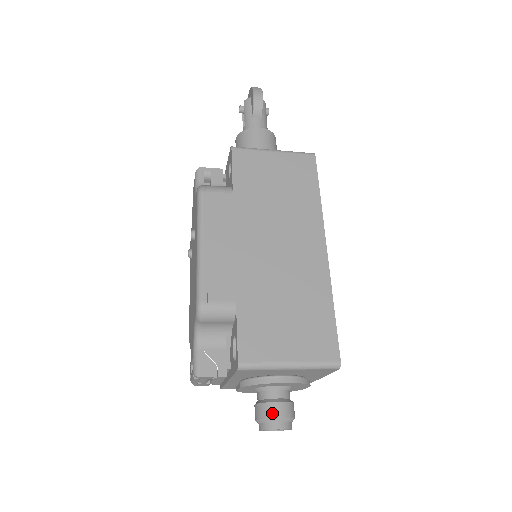
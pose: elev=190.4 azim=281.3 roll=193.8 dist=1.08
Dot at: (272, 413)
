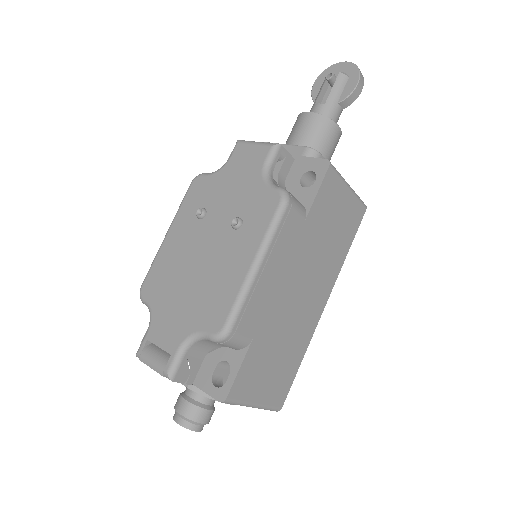
Dot at: (201, 419)
